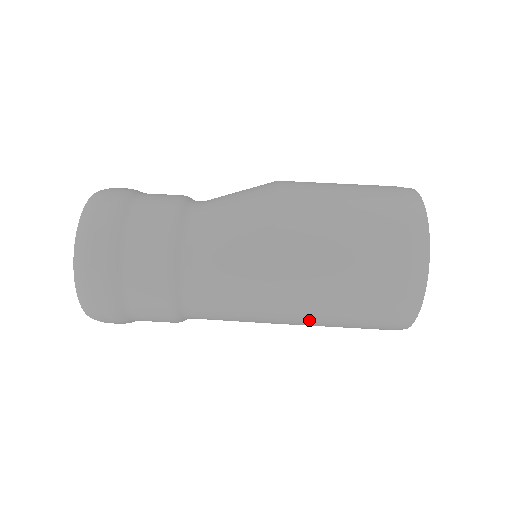
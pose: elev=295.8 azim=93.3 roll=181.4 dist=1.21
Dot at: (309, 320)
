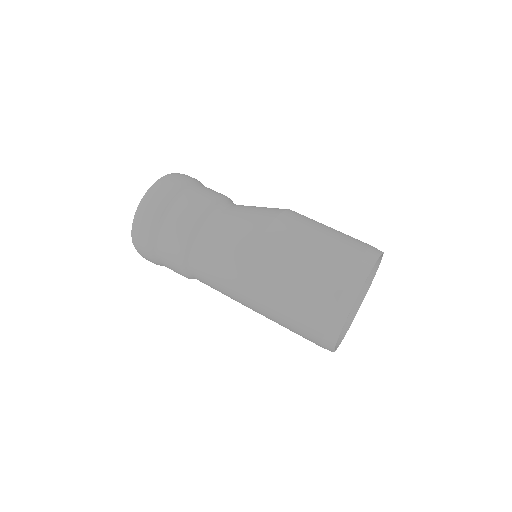
Dot at: (265, 312)
